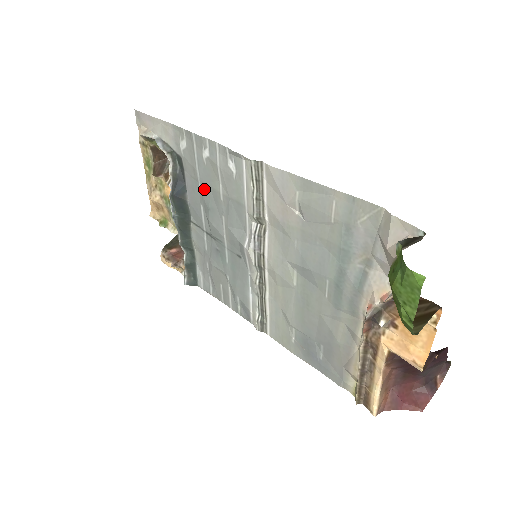
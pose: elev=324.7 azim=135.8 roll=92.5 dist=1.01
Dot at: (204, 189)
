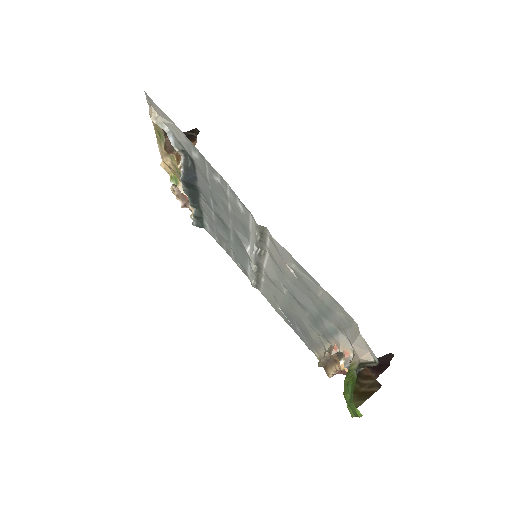
Dot at: (214, 193)
